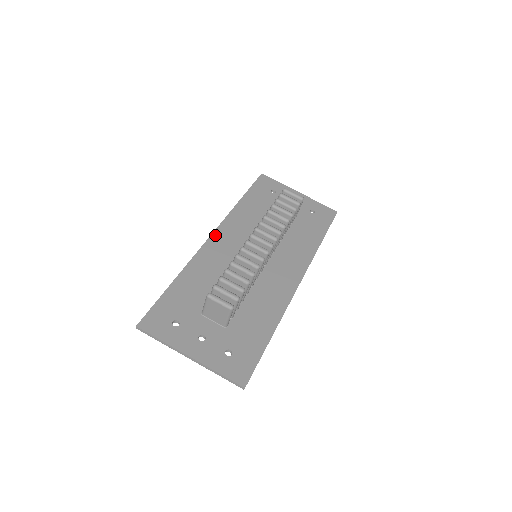
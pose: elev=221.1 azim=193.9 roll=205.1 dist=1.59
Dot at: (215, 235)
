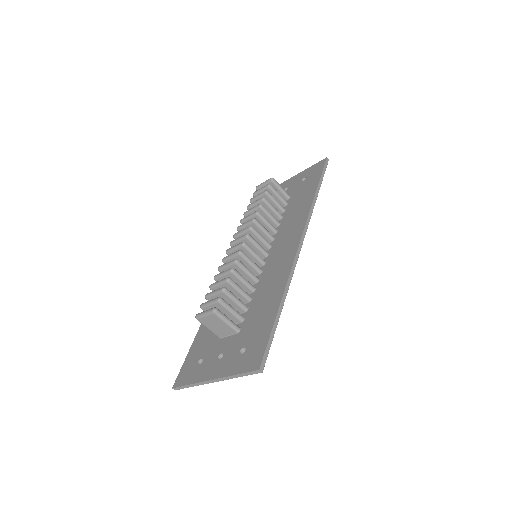
Dot at: occluded
